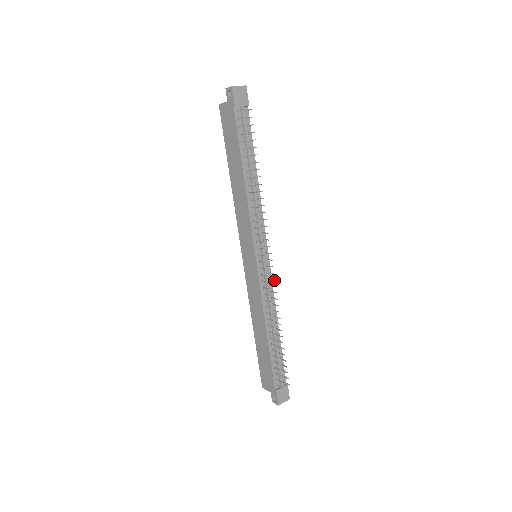
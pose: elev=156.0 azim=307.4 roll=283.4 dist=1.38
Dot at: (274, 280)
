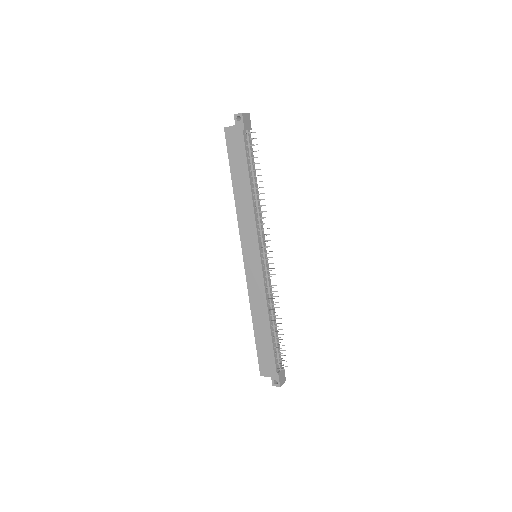
Dot at: (275, 274)
